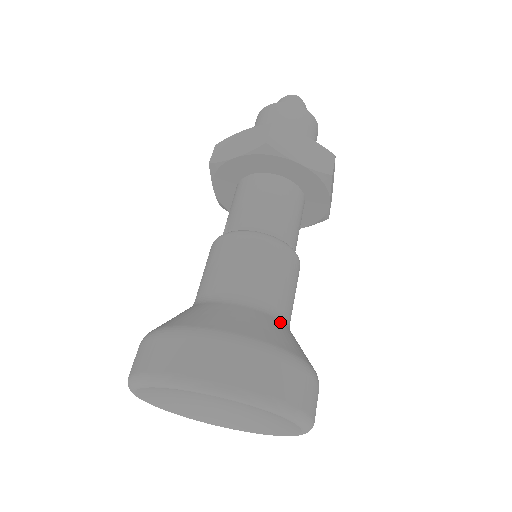
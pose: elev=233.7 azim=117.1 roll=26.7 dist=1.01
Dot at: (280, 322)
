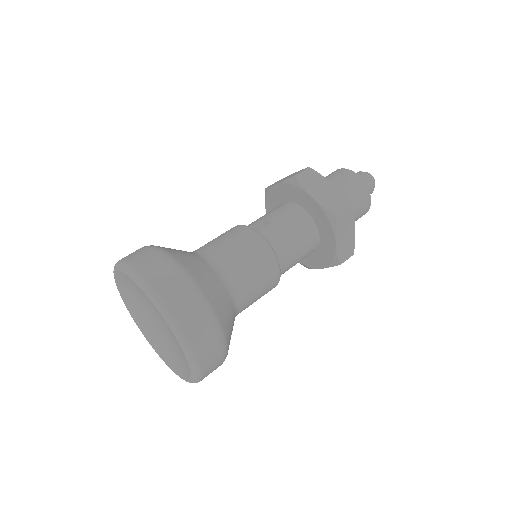
Dot at: occluded
